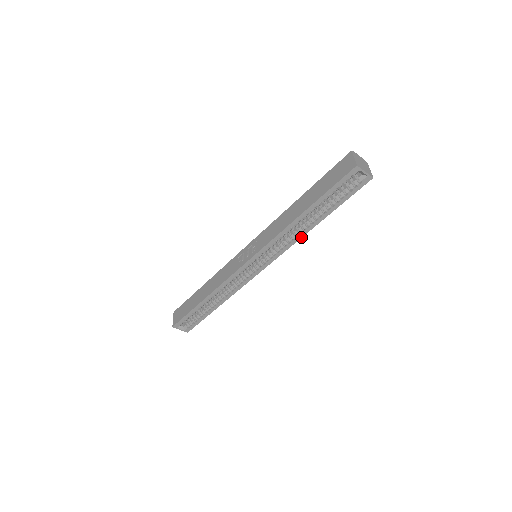
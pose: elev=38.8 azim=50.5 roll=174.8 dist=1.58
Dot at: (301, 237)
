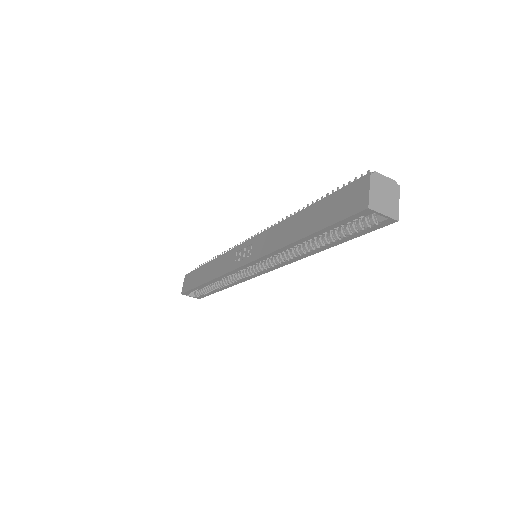
Dot at: (303, 257)
